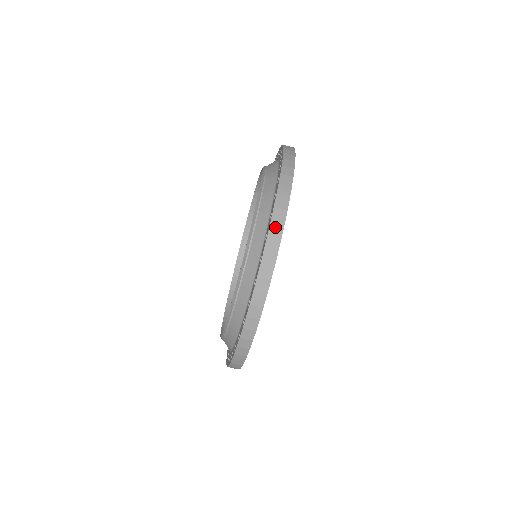
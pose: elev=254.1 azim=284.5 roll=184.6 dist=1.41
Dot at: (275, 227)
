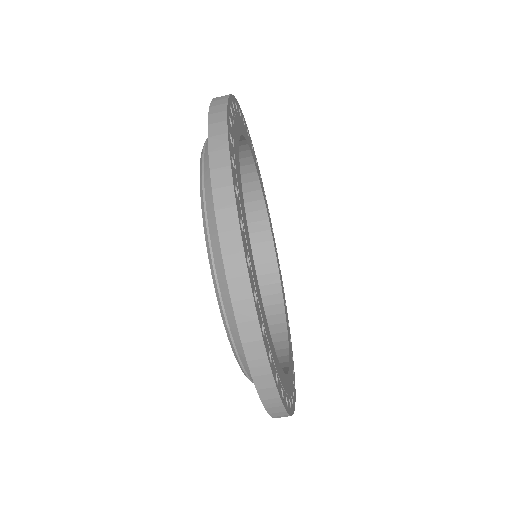
Dot at: (270, 403)
